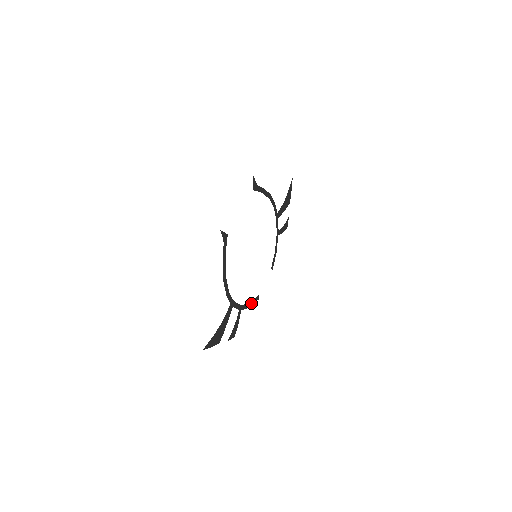
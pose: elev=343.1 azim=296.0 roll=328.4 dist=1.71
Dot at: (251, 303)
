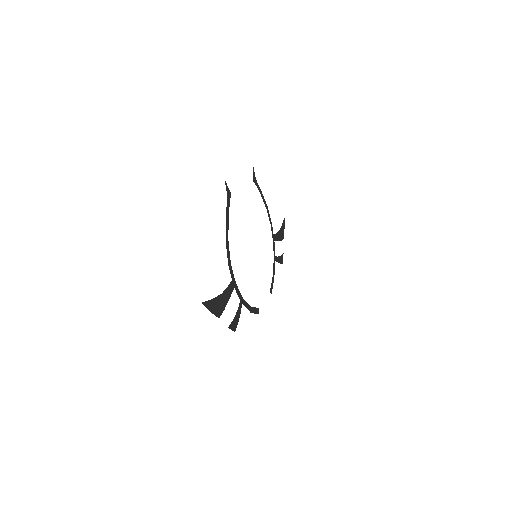
Dot at: (252, 309)
